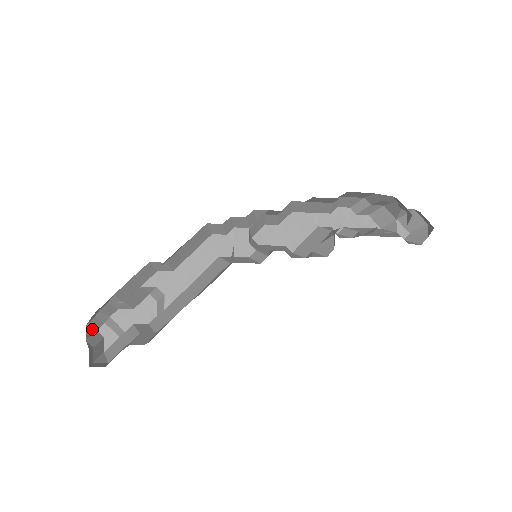
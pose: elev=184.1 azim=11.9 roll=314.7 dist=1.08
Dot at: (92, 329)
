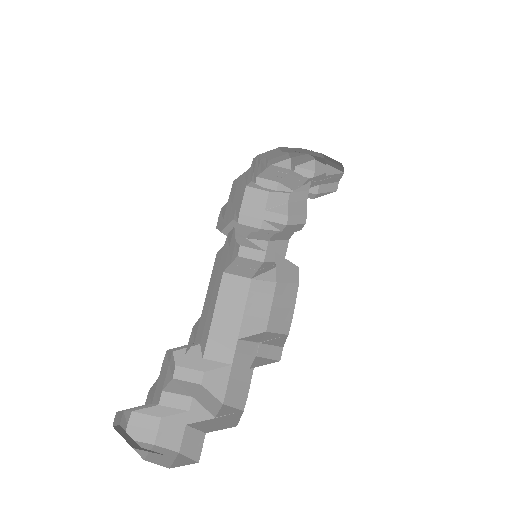
Dot at: (118, 431)
